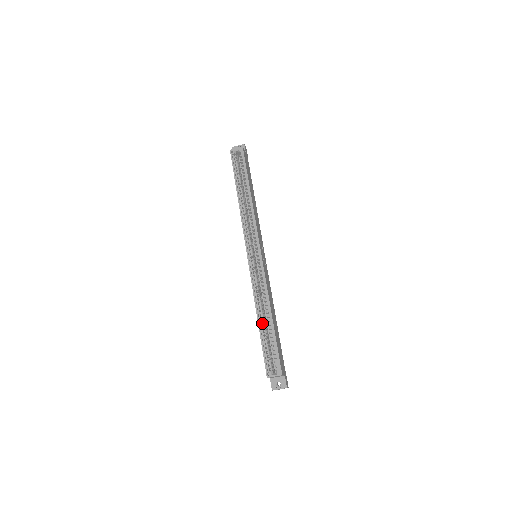
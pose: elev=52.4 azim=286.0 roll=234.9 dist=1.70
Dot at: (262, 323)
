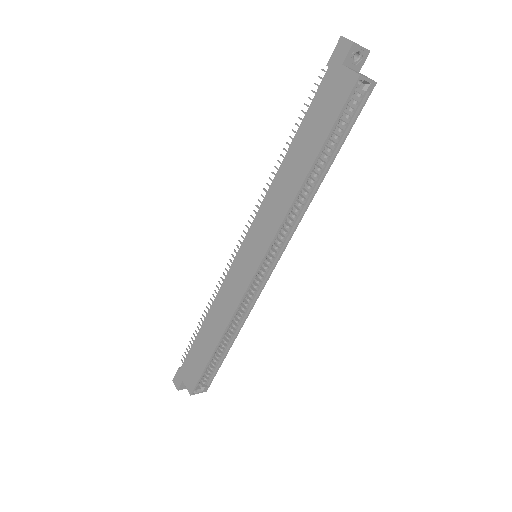
Dot at: (214, 339)
